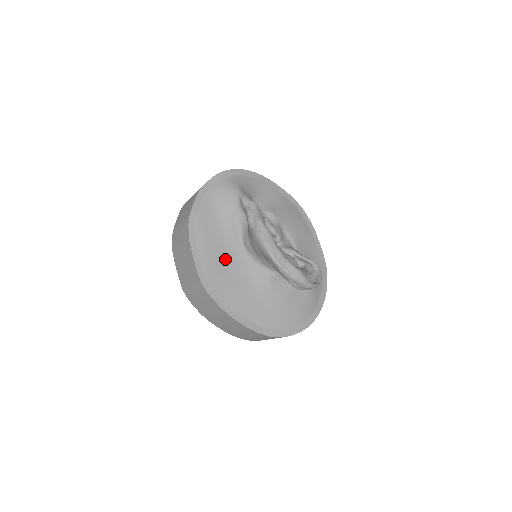
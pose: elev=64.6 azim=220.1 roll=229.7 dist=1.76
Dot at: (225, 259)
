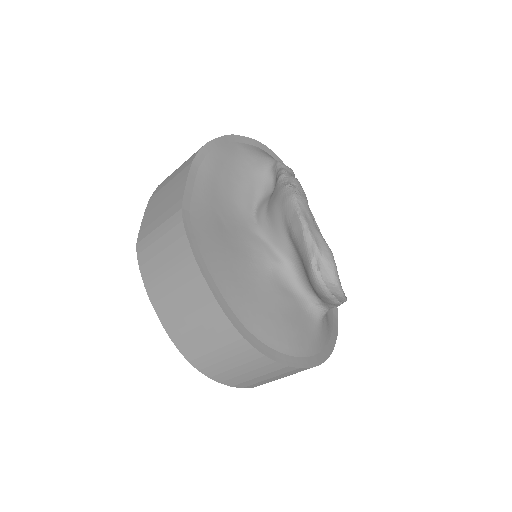
Dot at: (224, 213)
